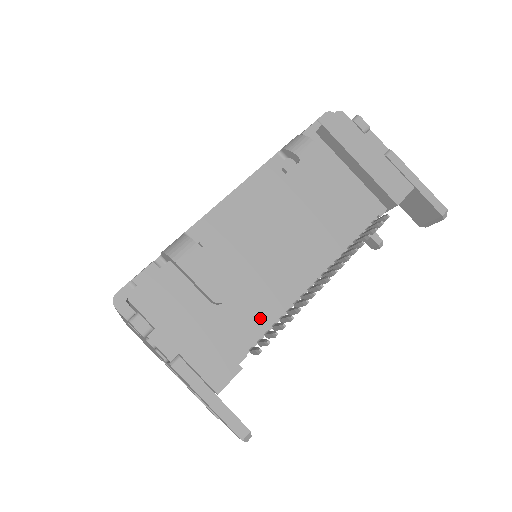
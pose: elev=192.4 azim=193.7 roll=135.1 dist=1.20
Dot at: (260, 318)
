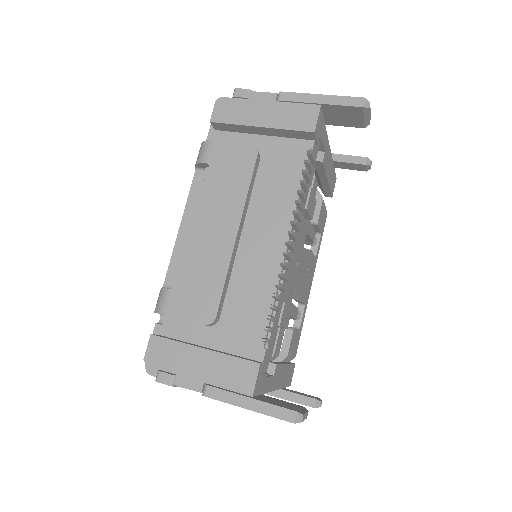
Dot at: (259, 311)
